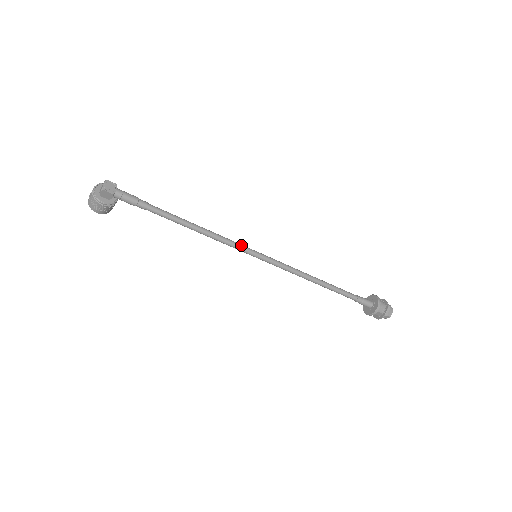
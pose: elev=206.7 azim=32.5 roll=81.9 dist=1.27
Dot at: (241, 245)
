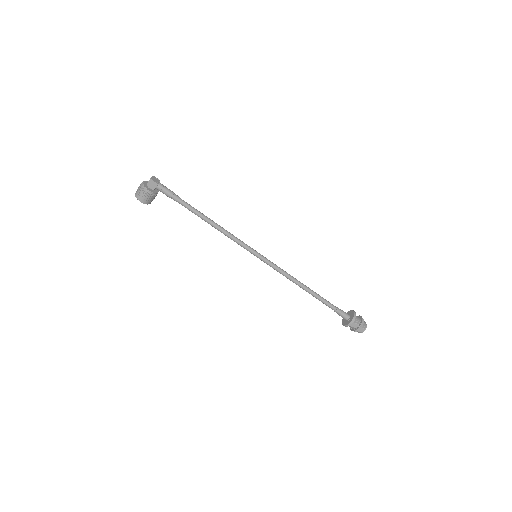
Dot at: occluded
